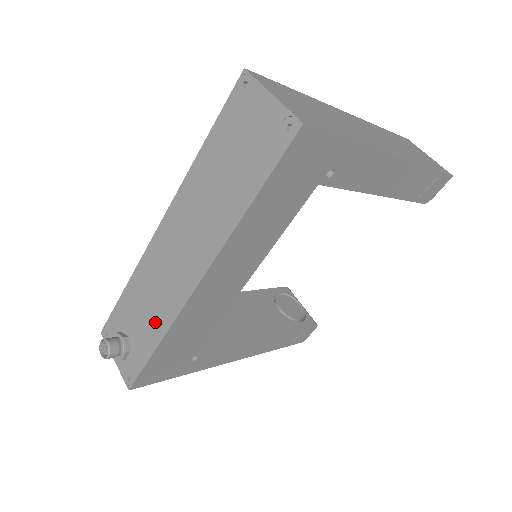
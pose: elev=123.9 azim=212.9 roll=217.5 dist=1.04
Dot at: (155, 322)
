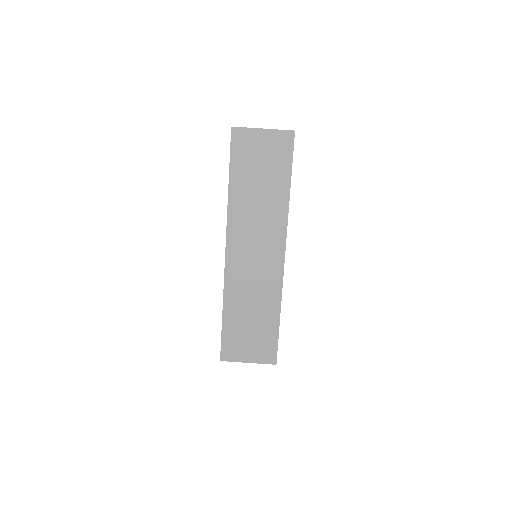
Dot at: occluded
